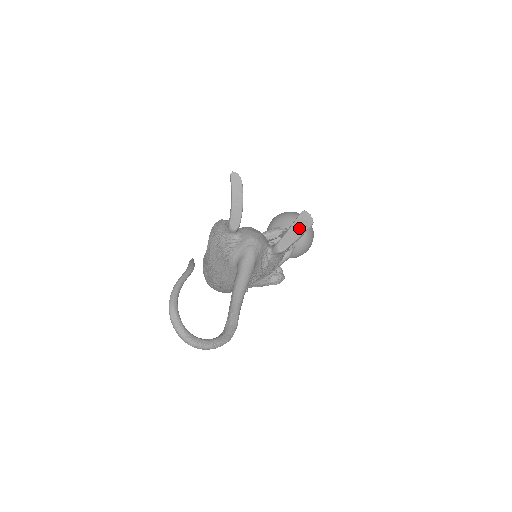
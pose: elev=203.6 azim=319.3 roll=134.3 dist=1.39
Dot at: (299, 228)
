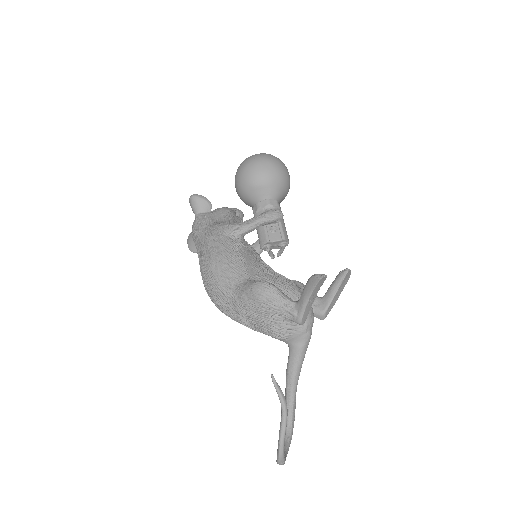
Dot at: (341, 290)
